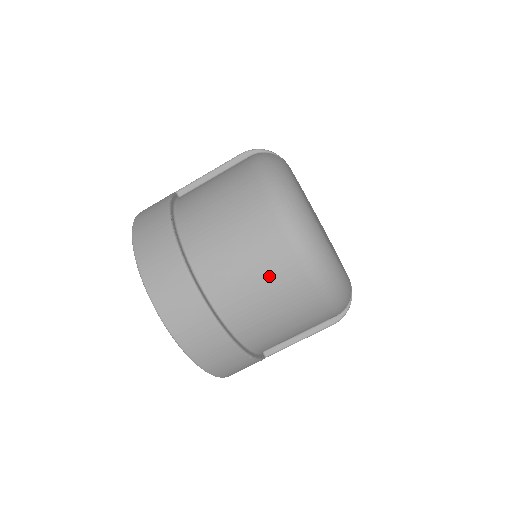
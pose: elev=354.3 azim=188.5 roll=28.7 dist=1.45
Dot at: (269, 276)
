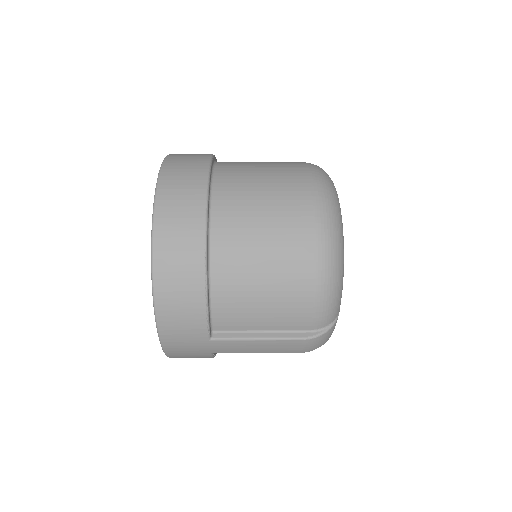
Dot at: (279, 209)
